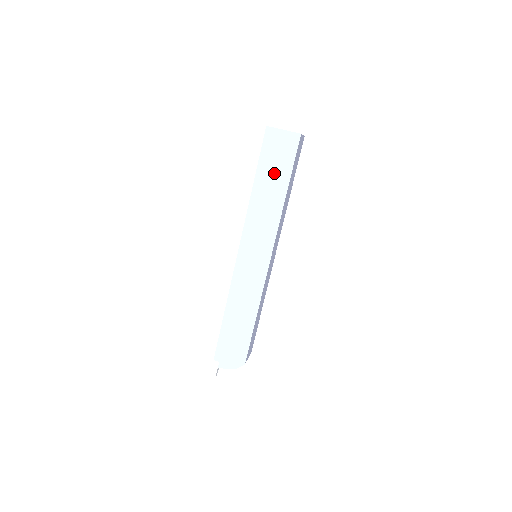
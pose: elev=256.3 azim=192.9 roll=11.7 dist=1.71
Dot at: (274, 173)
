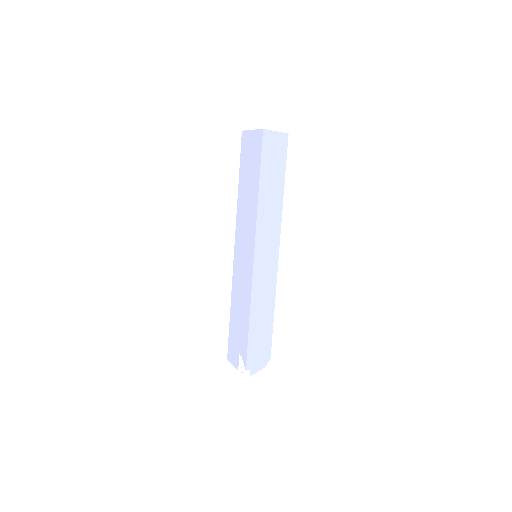
Dot at: (273, 173)
